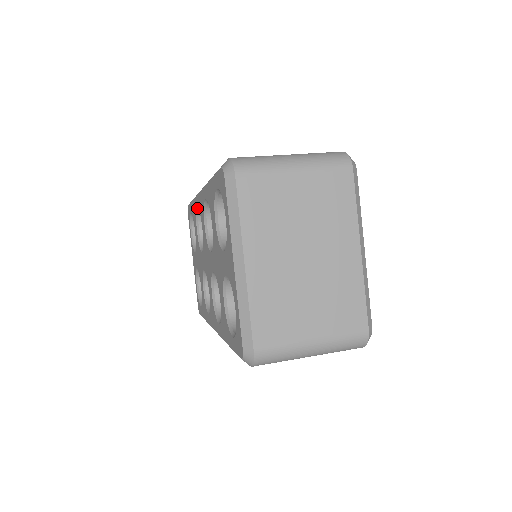
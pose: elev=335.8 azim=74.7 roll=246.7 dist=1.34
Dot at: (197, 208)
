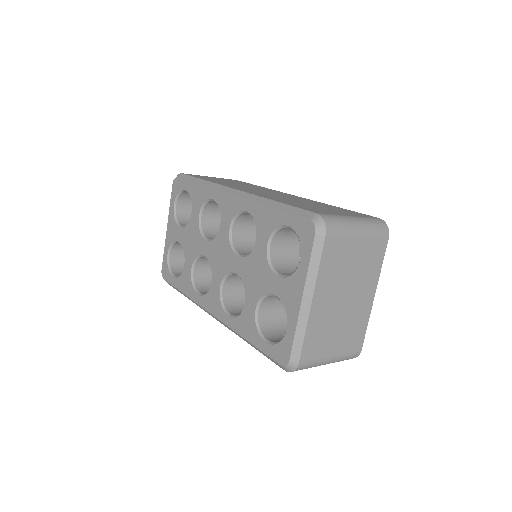
Dot at: (211, 199)
